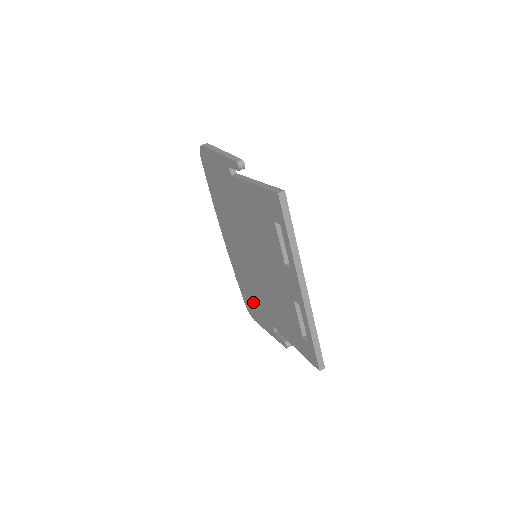
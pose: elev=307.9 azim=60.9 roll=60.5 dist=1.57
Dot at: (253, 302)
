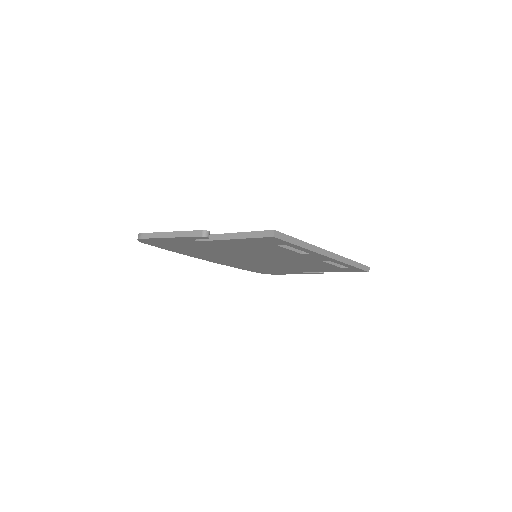
Dot at: (267, 270)
